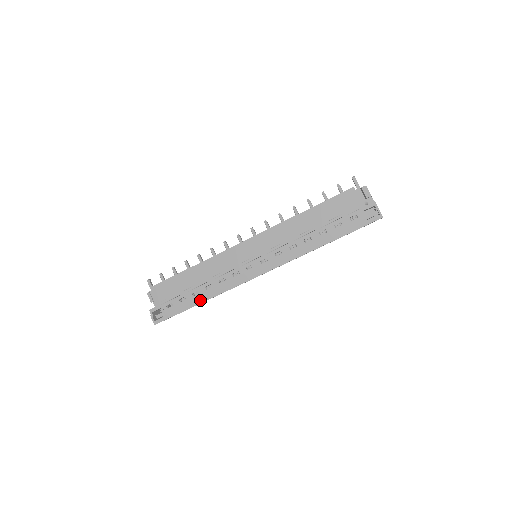
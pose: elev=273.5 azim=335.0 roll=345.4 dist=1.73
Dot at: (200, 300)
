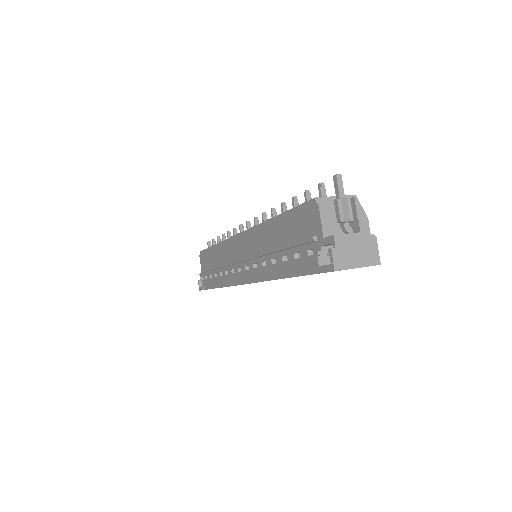
Dot at: (216, 285)
